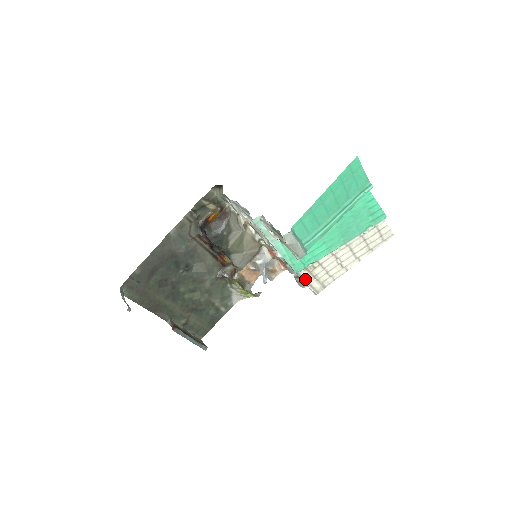
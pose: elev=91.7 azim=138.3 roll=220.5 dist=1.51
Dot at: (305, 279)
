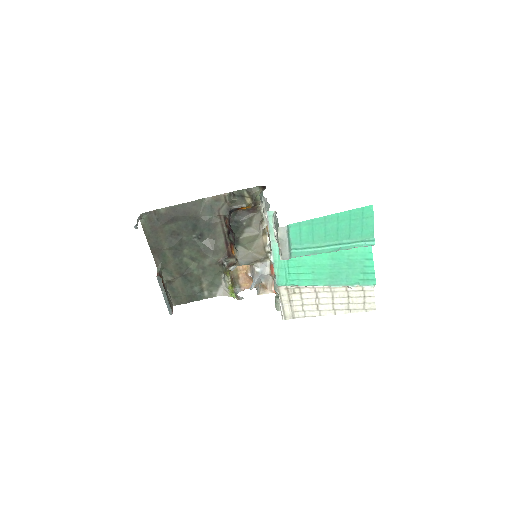
Dot at: (281, 297)
